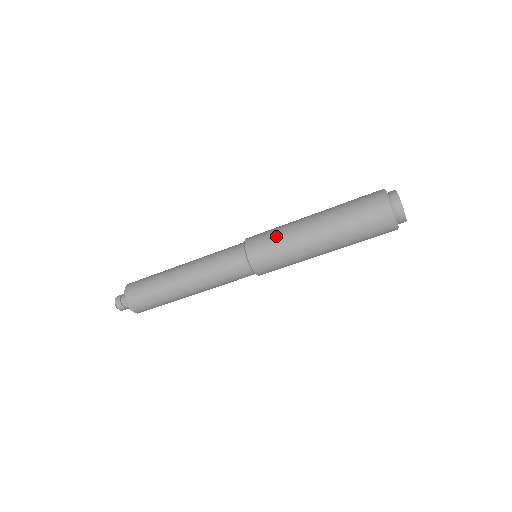
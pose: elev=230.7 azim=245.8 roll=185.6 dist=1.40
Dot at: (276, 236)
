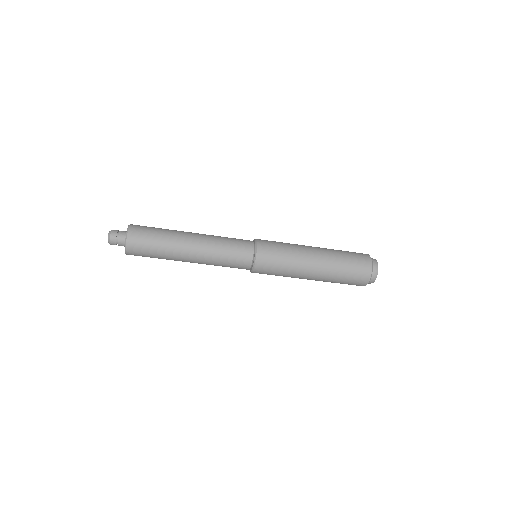
Dot at: (284, 261)
